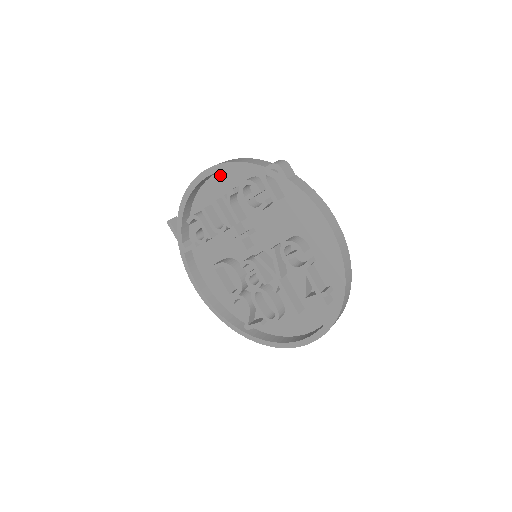
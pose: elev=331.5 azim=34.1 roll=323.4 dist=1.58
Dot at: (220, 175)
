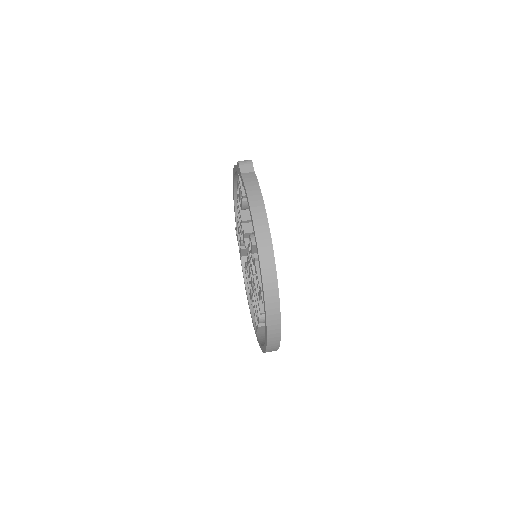
Dot at: occluded
